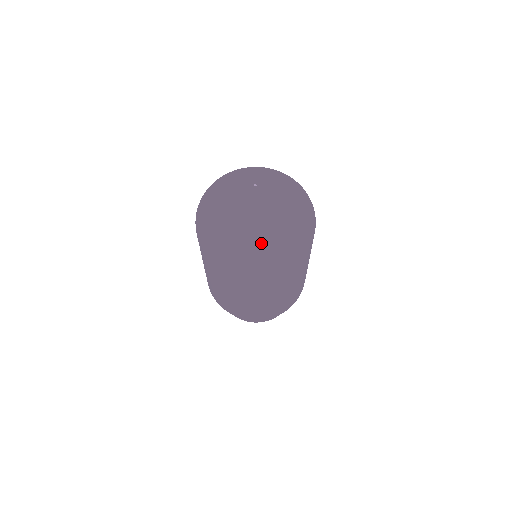
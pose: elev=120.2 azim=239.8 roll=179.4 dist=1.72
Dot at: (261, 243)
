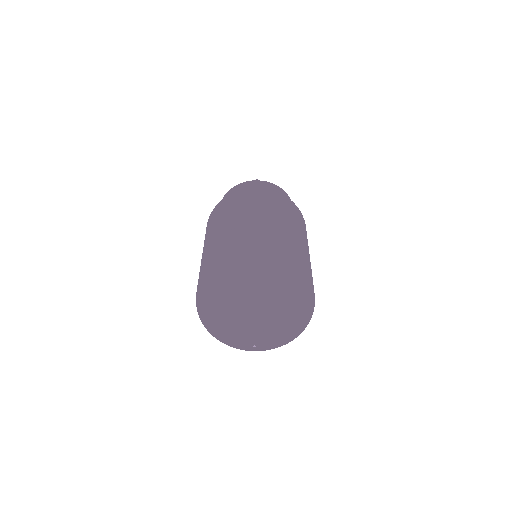
Dot at: (280, 346)
